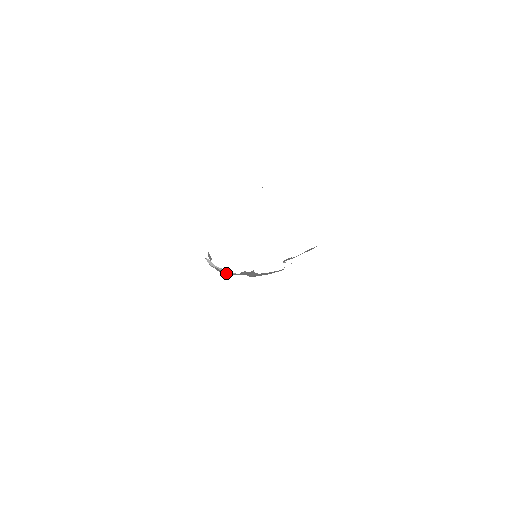
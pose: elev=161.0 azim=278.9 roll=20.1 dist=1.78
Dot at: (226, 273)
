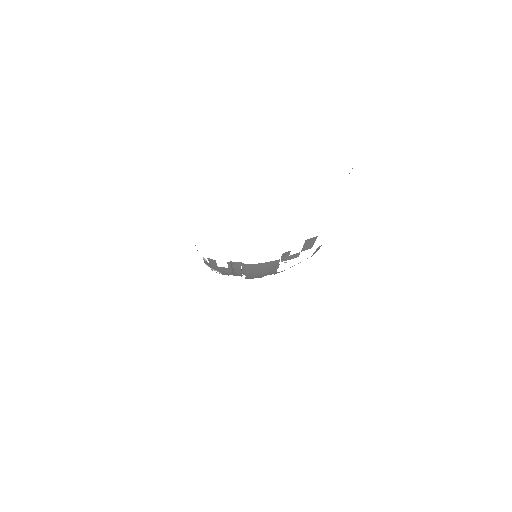
Dot at: (217, 268)
